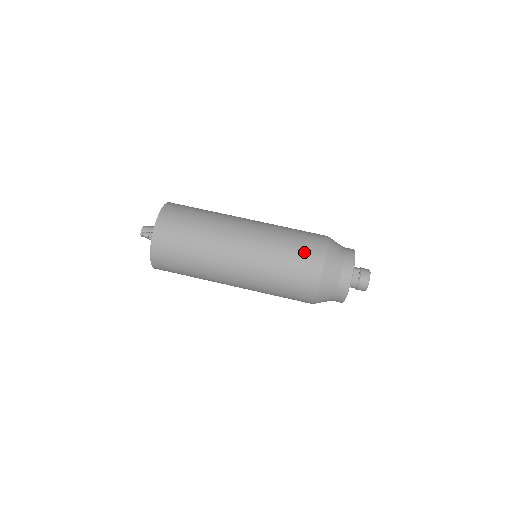
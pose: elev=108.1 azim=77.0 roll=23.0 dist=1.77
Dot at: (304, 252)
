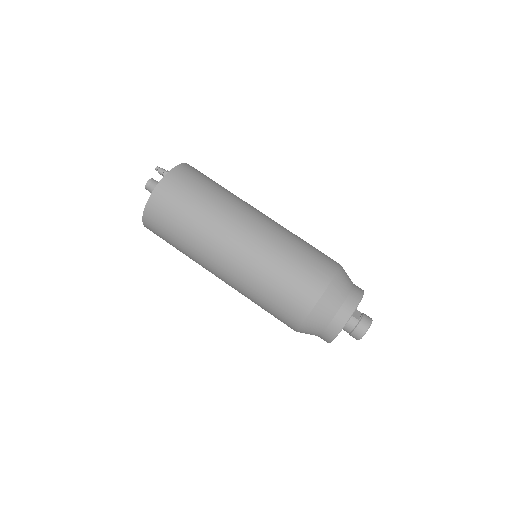
Dot at: (318, 255)
